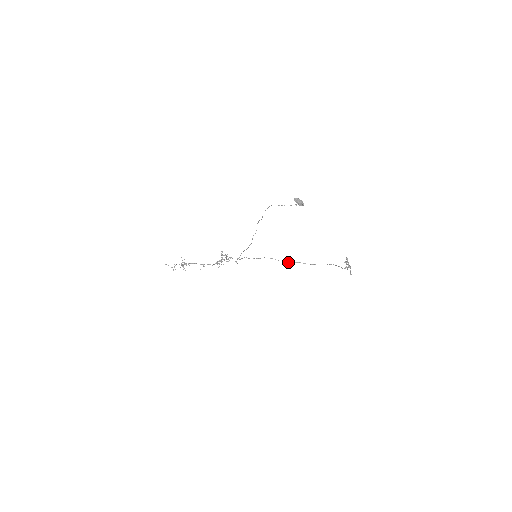
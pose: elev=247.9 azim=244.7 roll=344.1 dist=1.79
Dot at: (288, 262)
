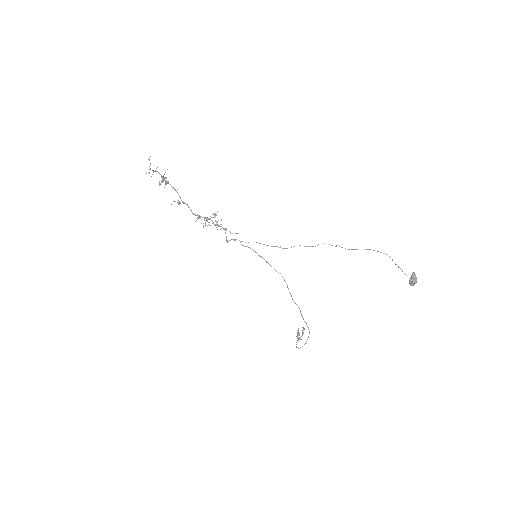
Dot at: occluded
